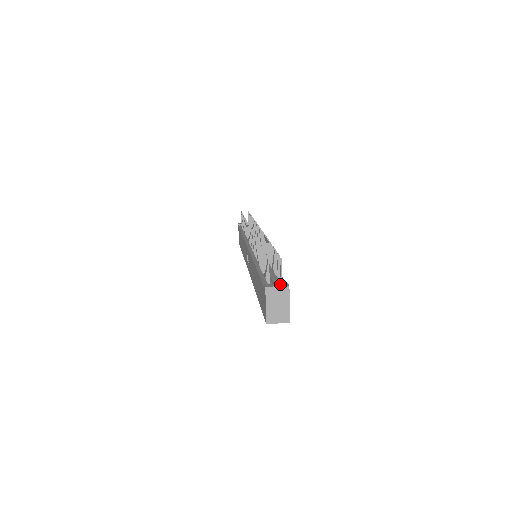
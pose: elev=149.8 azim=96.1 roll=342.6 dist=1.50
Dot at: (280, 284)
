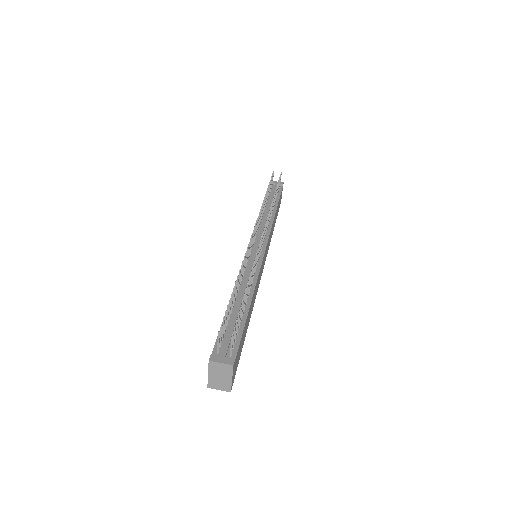
Dot at: (226, 359)
